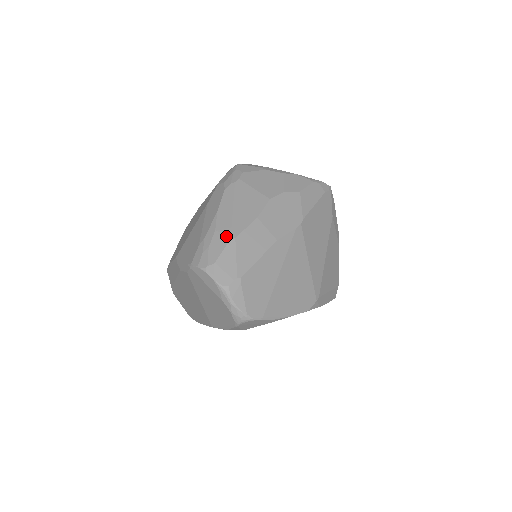
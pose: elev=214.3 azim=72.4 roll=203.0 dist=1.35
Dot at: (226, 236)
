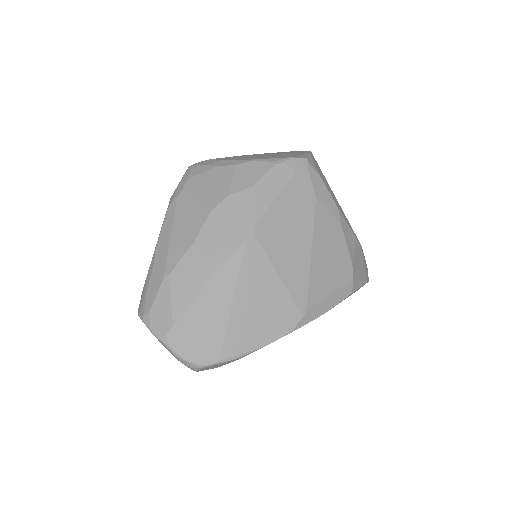
Dot at: (160, 275)
